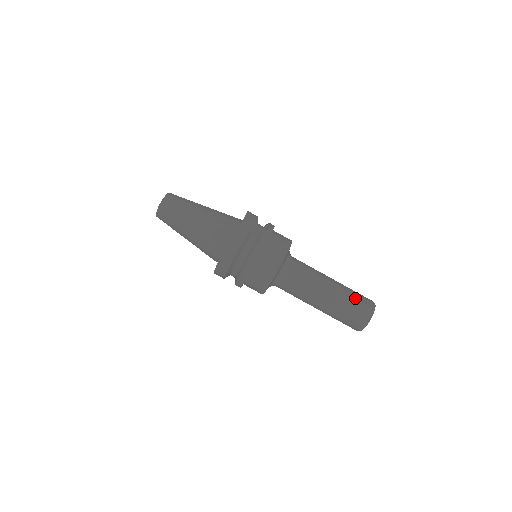
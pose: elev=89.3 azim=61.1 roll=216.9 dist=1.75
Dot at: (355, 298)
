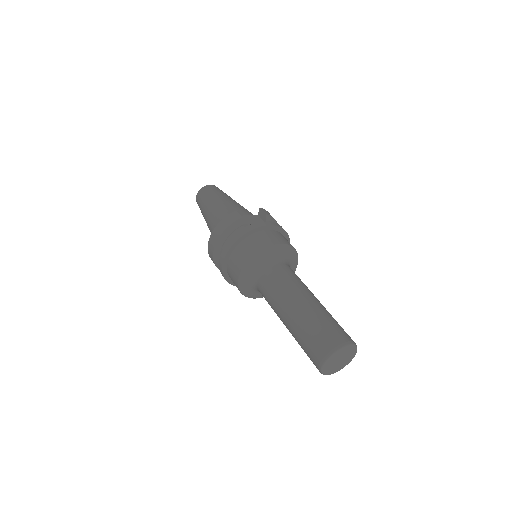
Dot at: (324, 324)
